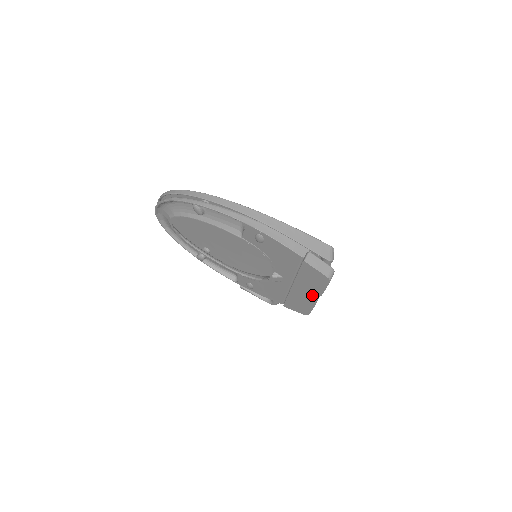
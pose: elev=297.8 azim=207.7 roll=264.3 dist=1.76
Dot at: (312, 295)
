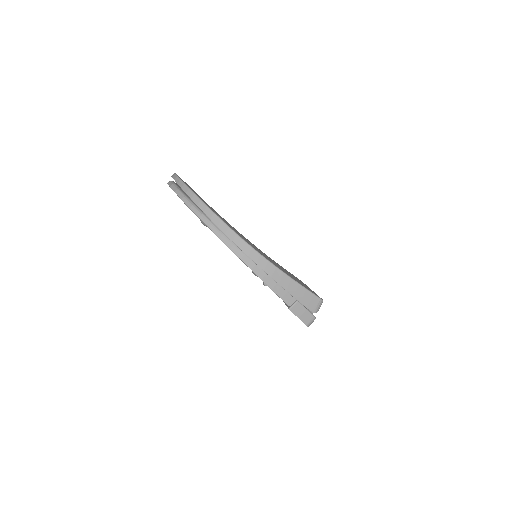
Dot at: occluded
